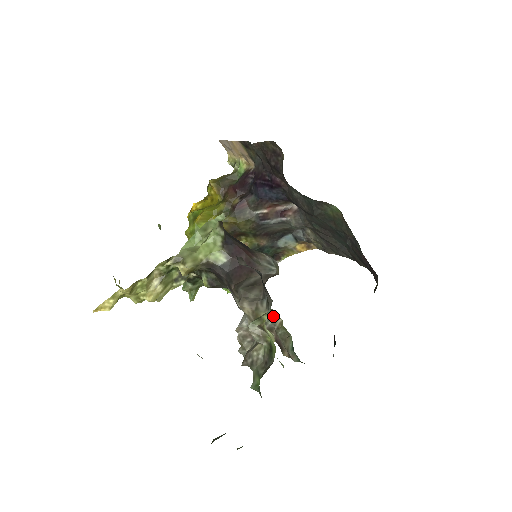
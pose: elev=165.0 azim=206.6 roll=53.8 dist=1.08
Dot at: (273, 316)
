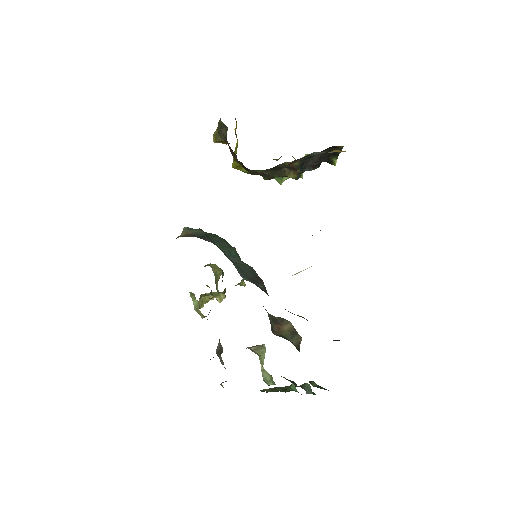
Dot at: occluded
